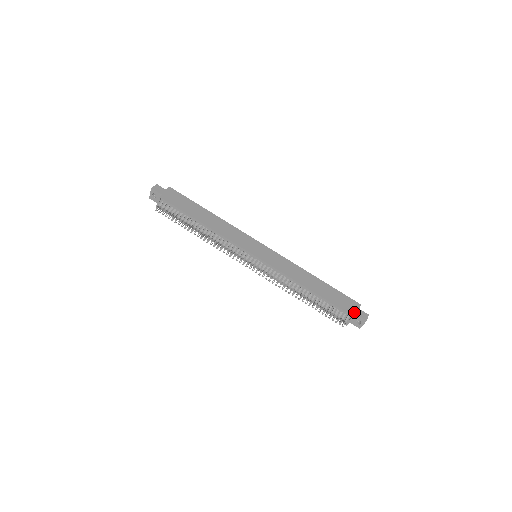
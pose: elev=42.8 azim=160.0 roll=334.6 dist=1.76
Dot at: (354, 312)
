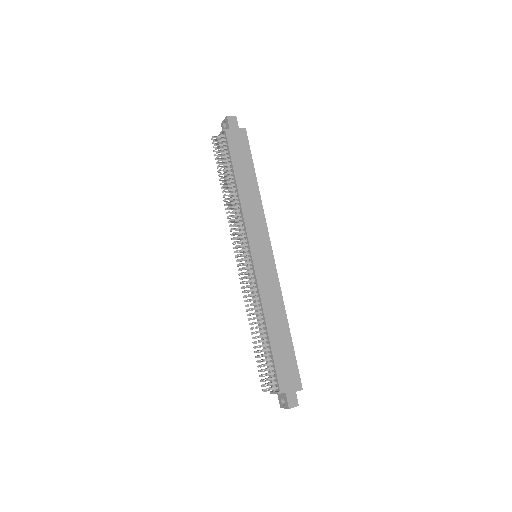
Dot at: (286, 389)
